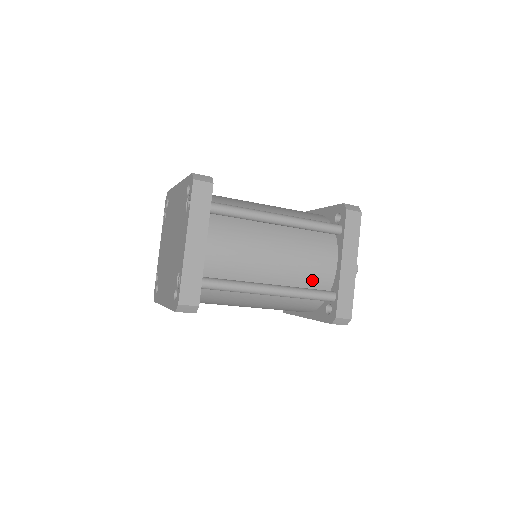
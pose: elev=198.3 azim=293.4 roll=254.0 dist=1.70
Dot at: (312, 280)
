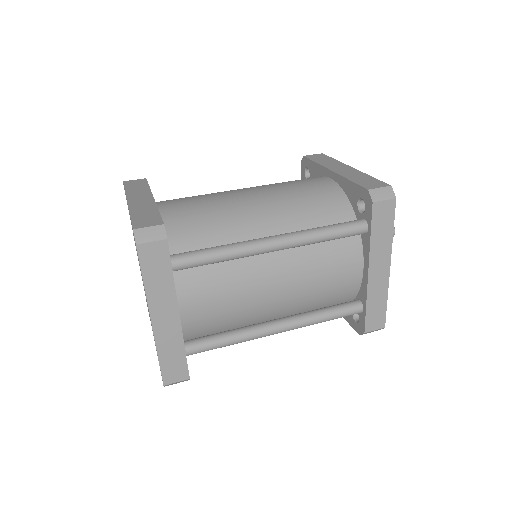
Dot at: (330, 296)
